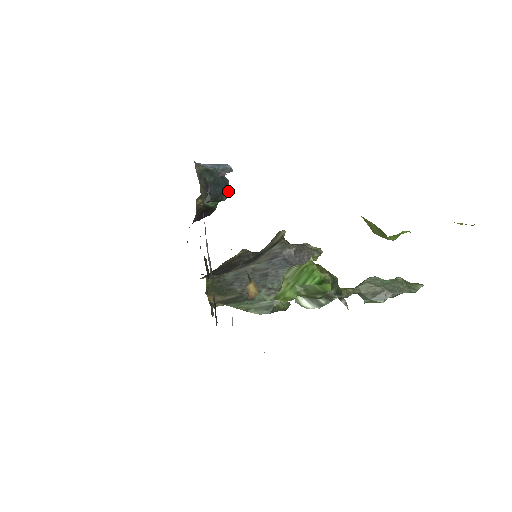
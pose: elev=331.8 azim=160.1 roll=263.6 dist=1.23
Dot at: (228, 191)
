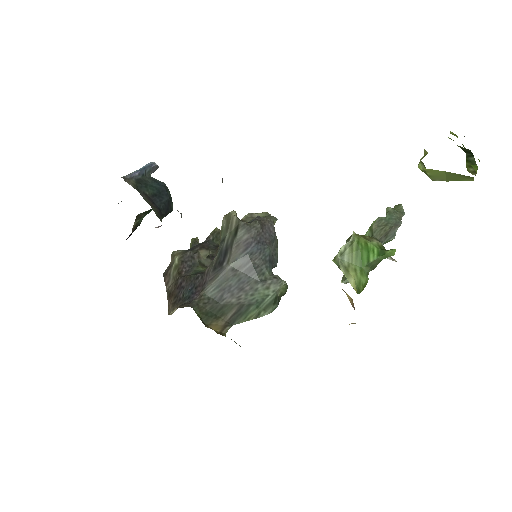
Dot at: (170, 196)
